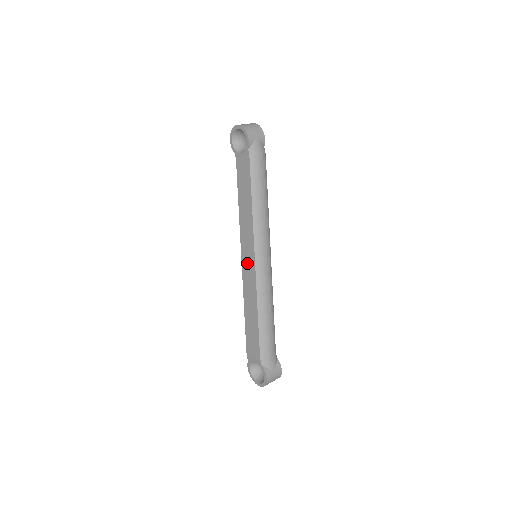
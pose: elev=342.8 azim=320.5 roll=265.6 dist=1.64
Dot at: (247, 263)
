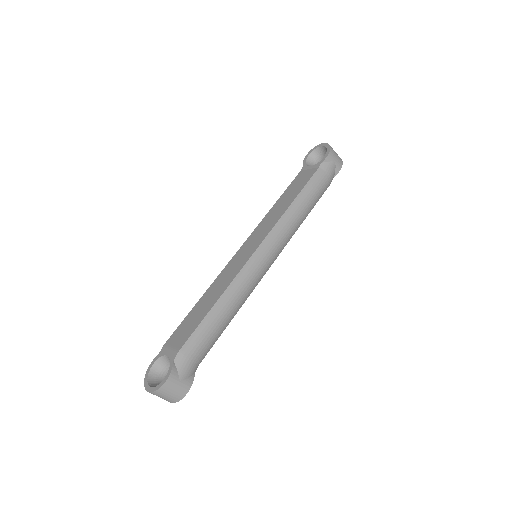
Dot at: (243, 253)
